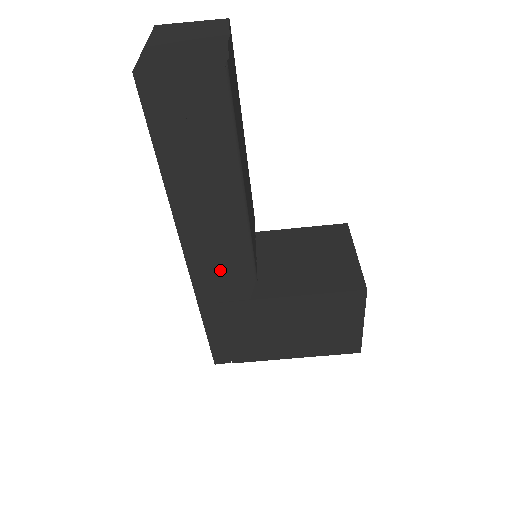
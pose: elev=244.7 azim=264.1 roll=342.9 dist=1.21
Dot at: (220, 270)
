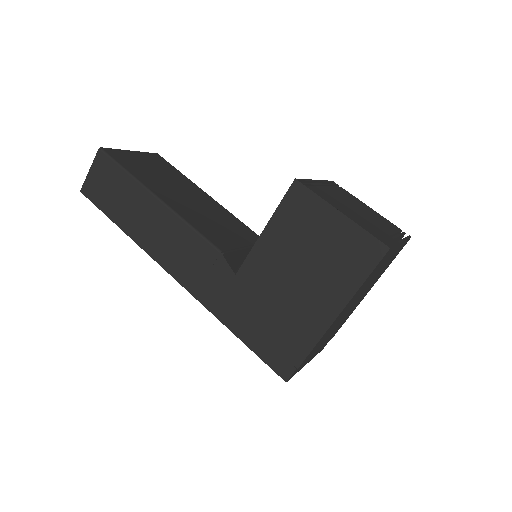
Dot at: (196, 267)
